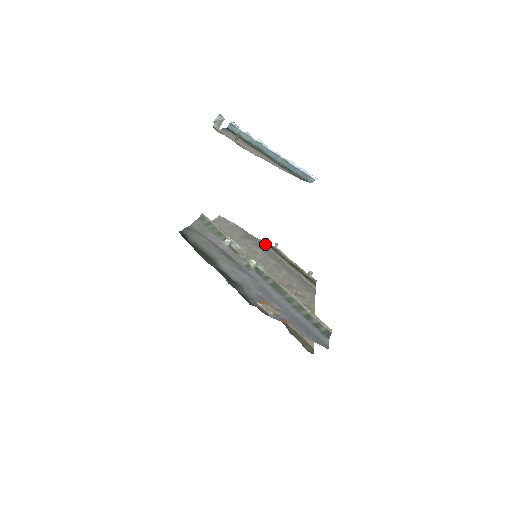
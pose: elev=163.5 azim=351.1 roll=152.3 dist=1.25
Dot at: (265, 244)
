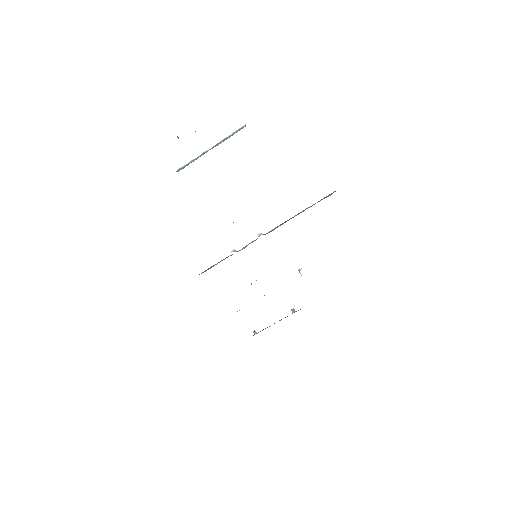
Dot at: occluded
